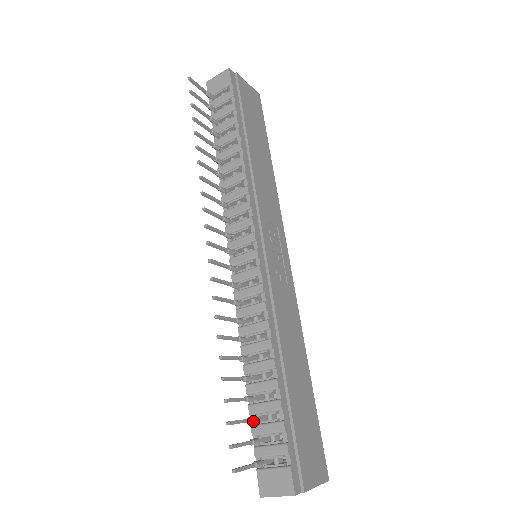
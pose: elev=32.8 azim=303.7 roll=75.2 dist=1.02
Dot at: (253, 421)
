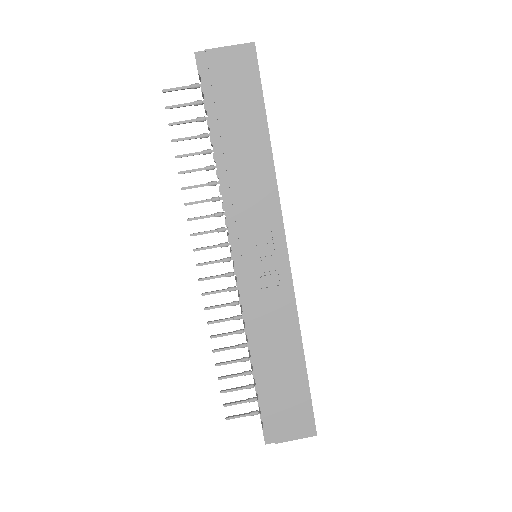
Dot at: (250, 388)
